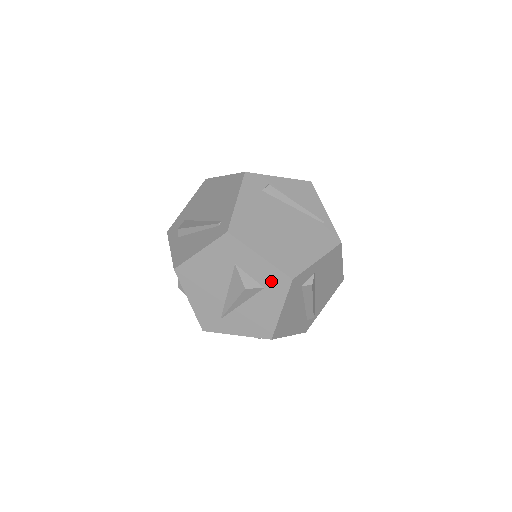
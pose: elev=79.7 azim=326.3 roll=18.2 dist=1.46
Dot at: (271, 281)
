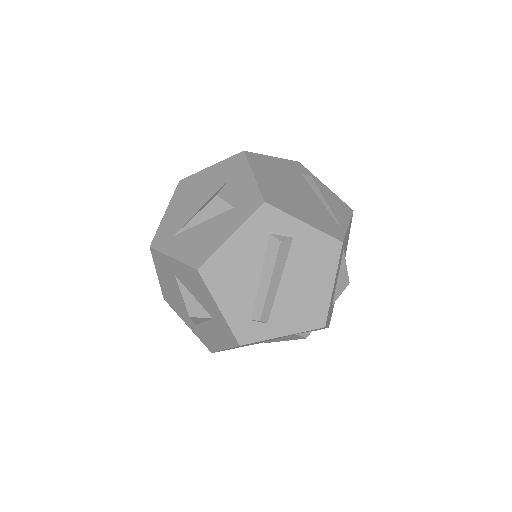
Dot at: (245, 201)
